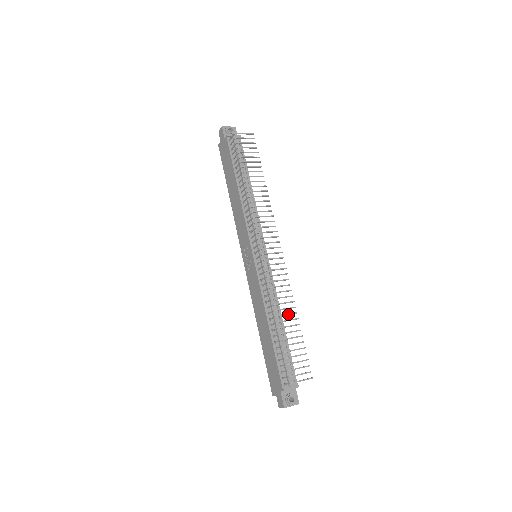
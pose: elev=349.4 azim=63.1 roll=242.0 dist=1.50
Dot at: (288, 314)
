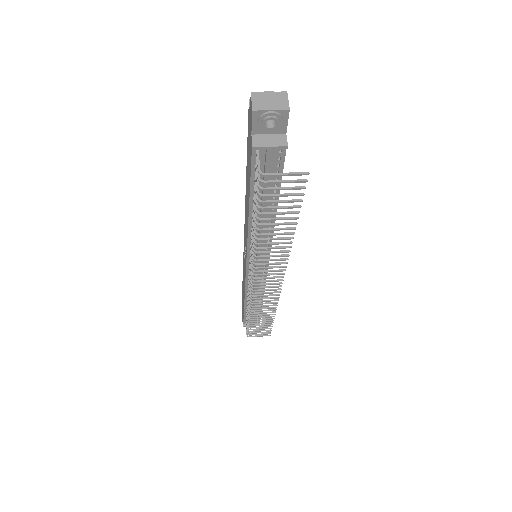
Dot at: (264, 315)
